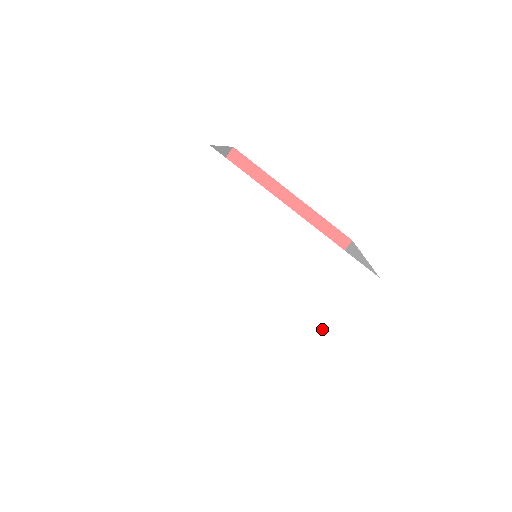
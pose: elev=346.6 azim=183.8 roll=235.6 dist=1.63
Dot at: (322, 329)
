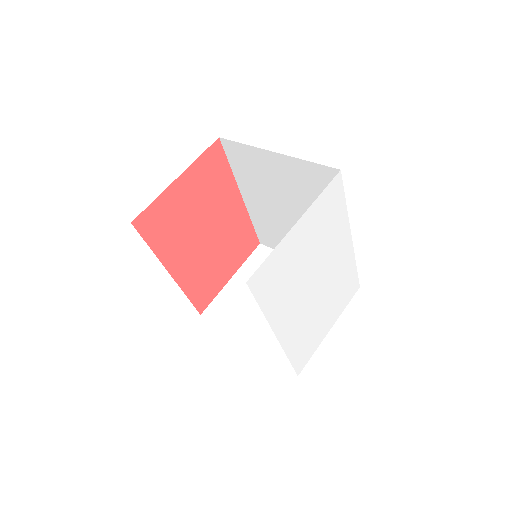
Dot at: (328, 323)
